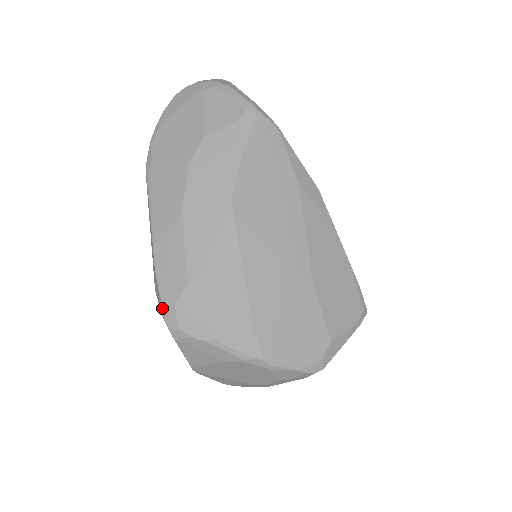
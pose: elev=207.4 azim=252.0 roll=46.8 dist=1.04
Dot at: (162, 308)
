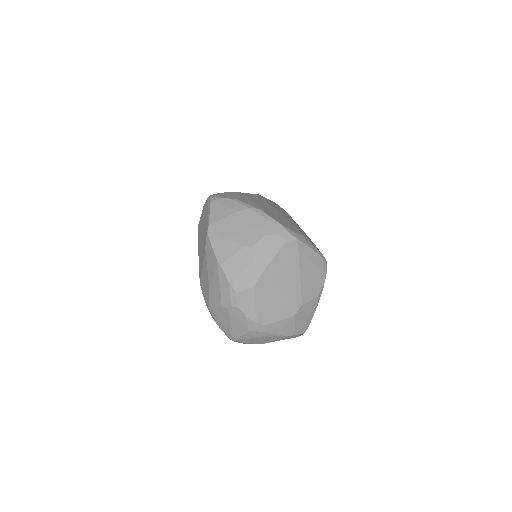
Dot at: occluded
